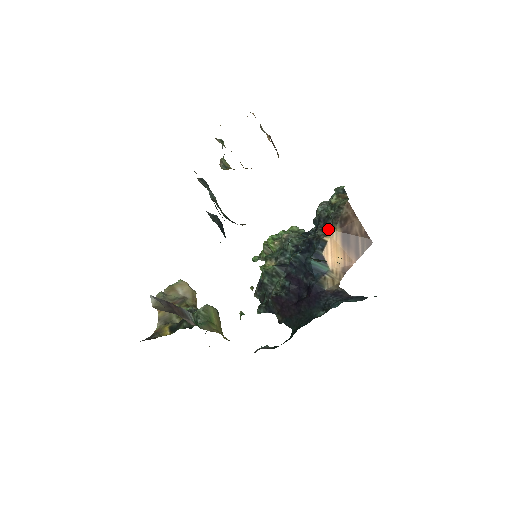
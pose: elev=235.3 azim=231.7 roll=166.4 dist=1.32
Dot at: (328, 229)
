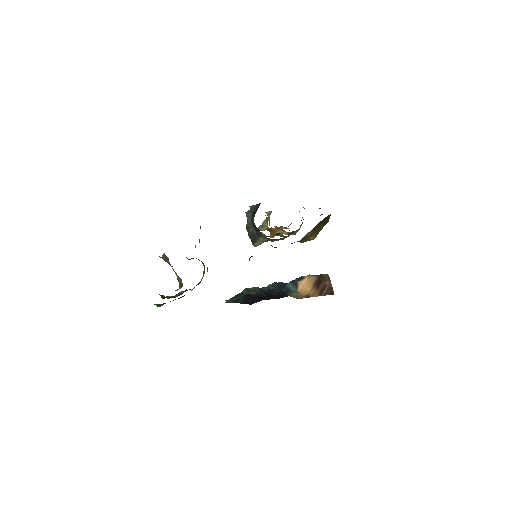
Dot at: occluded
